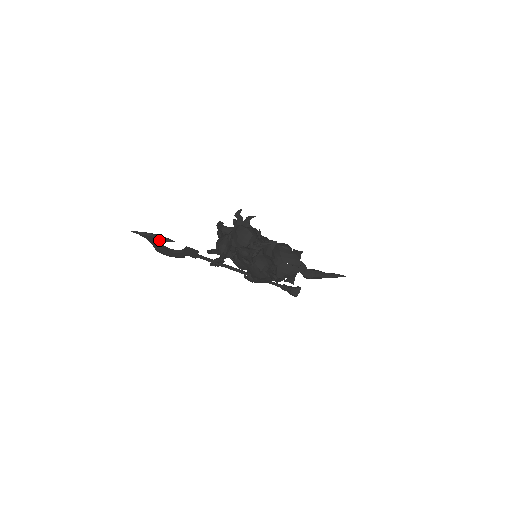
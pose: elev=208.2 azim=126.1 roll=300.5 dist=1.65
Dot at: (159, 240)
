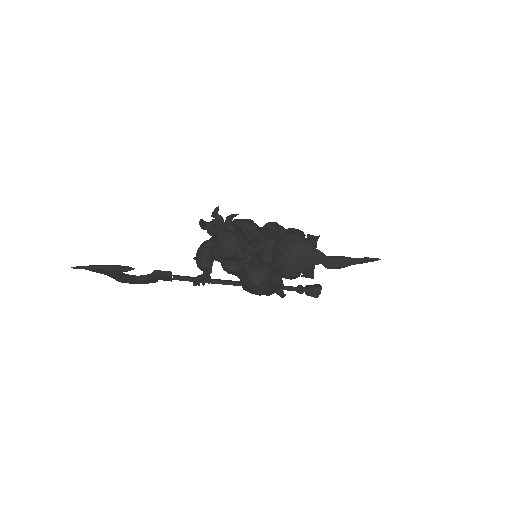
Dot at: (113, 271)
